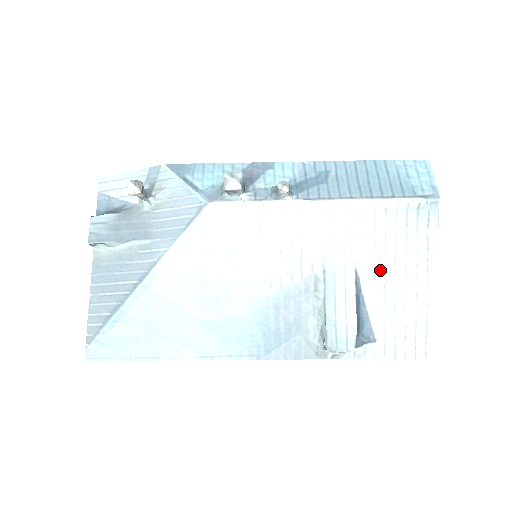
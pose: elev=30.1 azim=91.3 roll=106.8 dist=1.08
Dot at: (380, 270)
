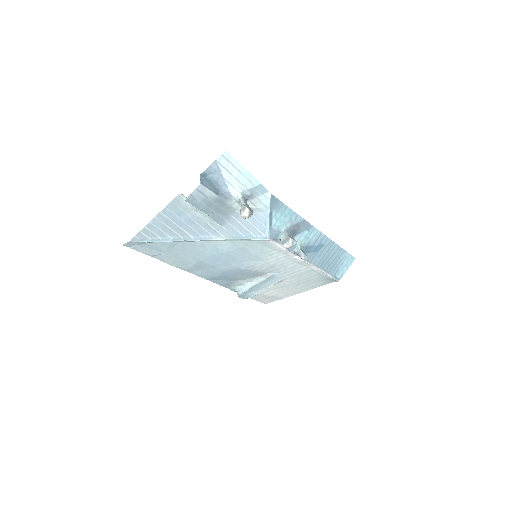
Dot at: (289, 283)
